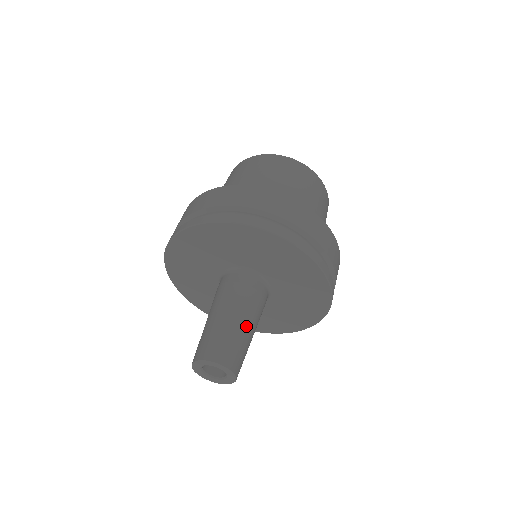
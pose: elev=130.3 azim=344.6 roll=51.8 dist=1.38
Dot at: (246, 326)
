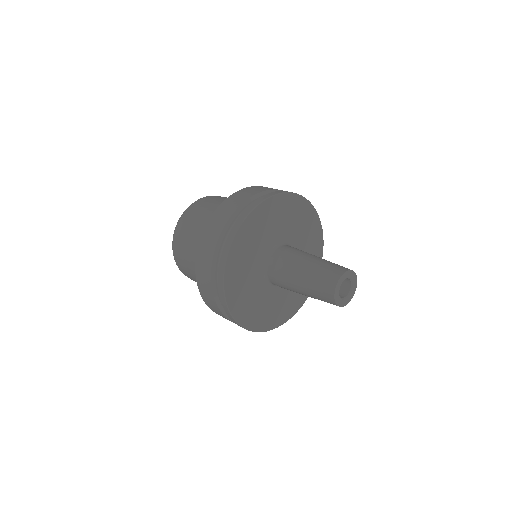
Dot at: occluded
